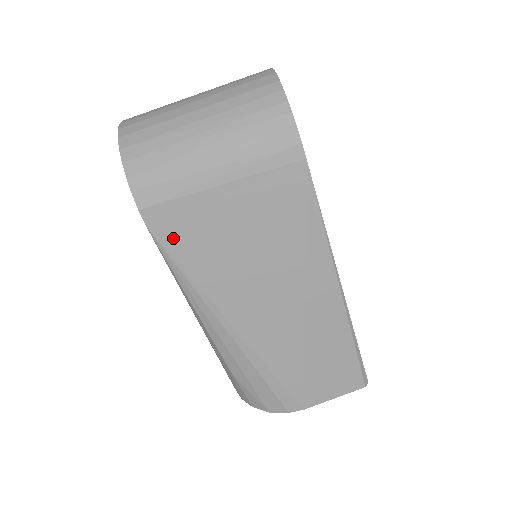
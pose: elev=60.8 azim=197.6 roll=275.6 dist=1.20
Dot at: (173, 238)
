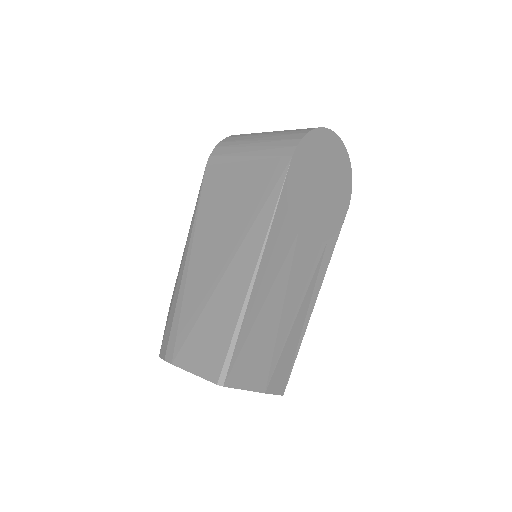
Dot at: (210, 178)
